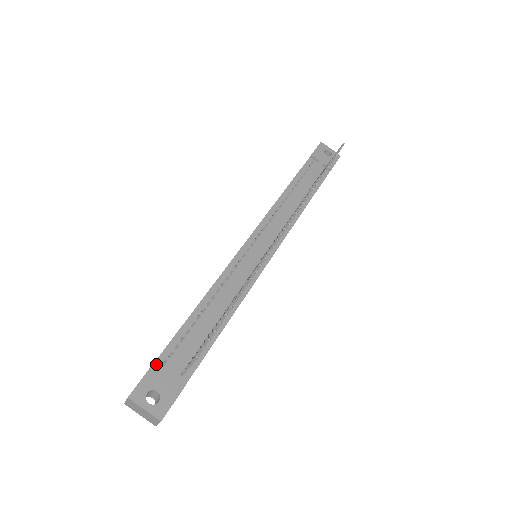
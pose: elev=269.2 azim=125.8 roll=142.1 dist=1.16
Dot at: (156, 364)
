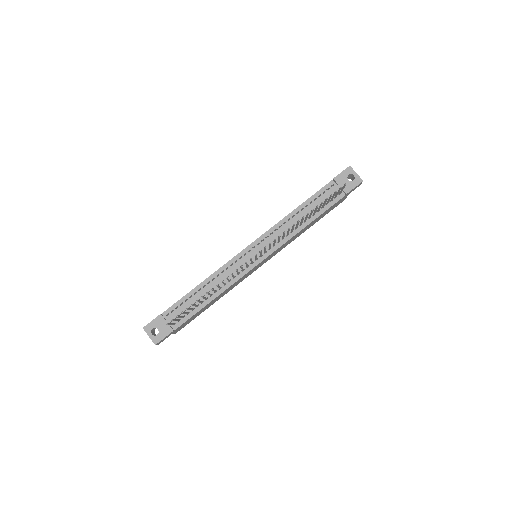
Dot at: (162, 315)
